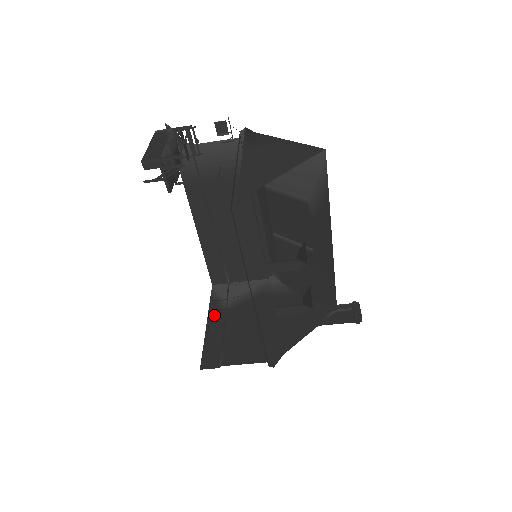
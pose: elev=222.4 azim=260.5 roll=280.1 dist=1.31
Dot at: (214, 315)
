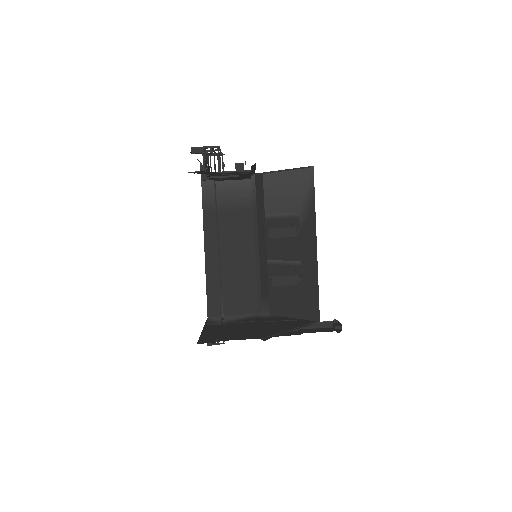
Dot at: (210, 326)
